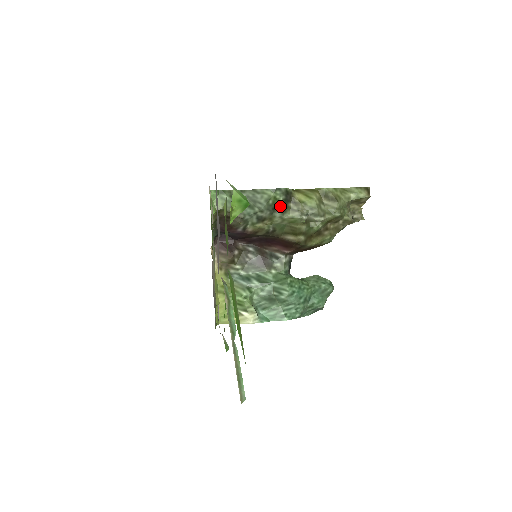
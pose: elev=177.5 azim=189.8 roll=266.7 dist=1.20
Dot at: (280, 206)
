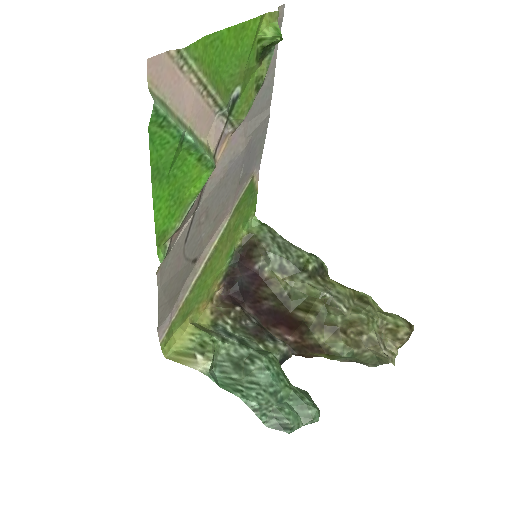
Dot at: (308, 269)
